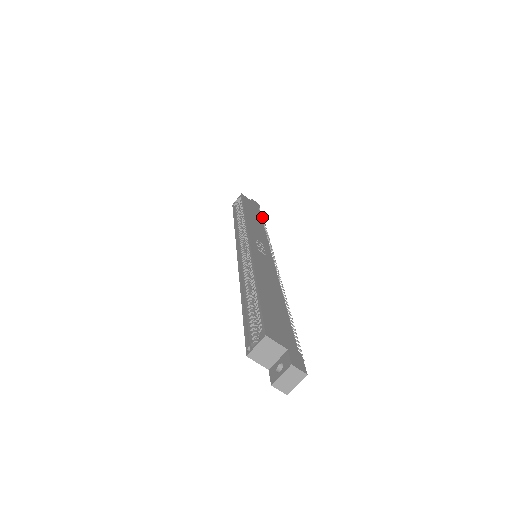
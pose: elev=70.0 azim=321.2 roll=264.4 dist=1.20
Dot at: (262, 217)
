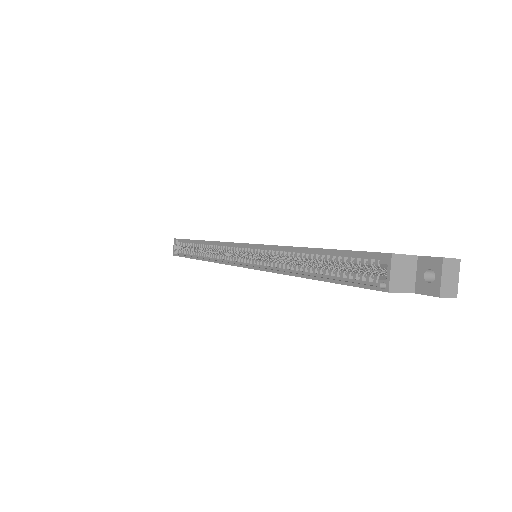
Dot at: occluded
